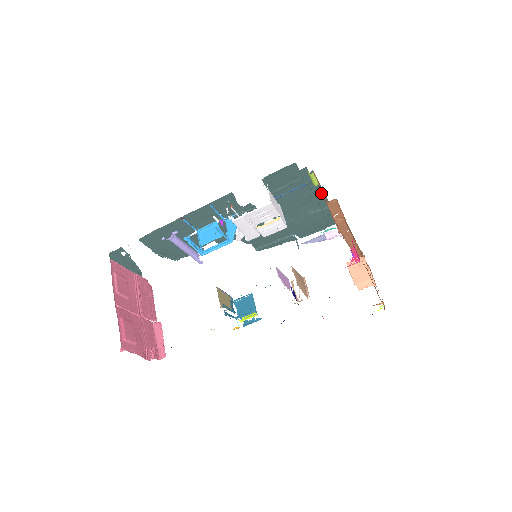
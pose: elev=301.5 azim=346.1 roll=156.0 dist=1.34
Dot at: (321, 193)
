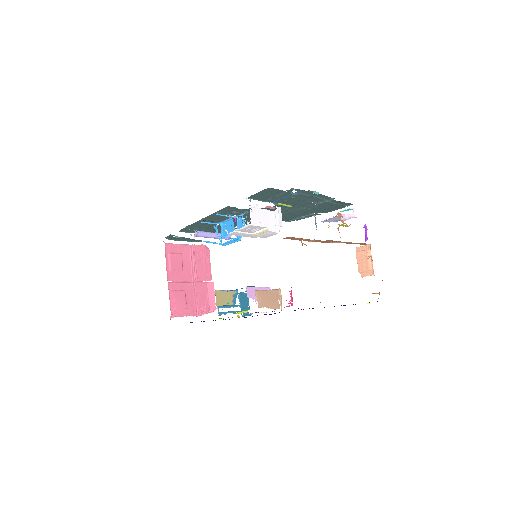
Dot at: (316, 194)
